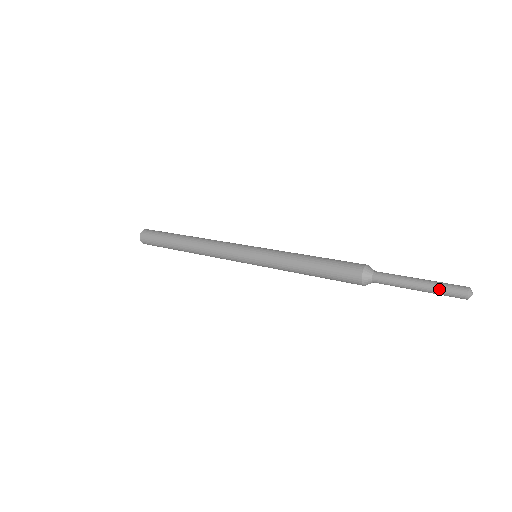
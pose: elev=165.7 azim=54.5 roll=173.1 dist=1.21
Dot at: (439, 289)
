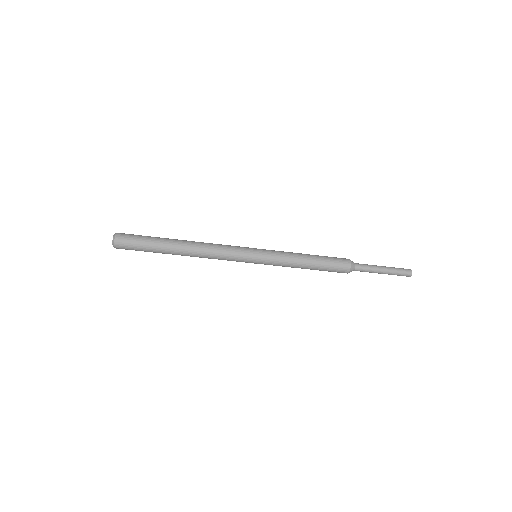
Dot at: occluded
